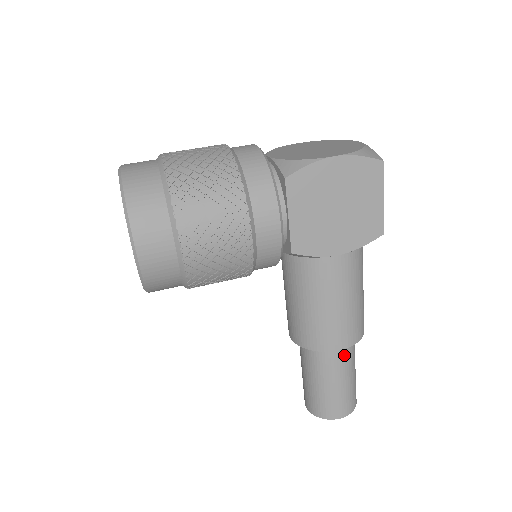
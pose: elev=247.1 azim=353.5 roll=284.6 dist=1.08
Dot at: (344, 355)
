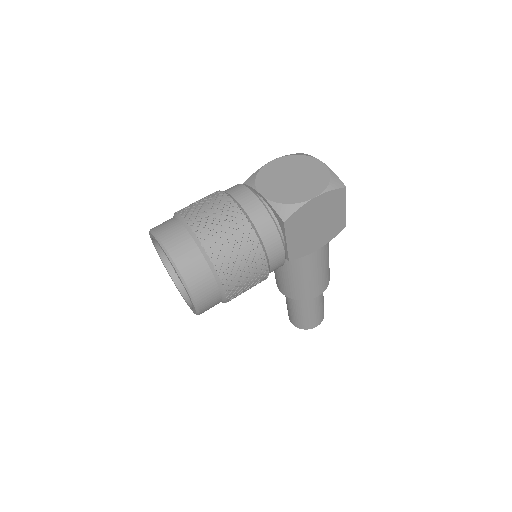
Dot at: occluded
